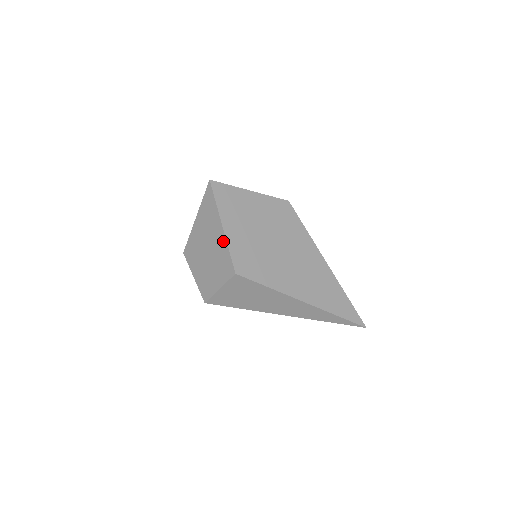
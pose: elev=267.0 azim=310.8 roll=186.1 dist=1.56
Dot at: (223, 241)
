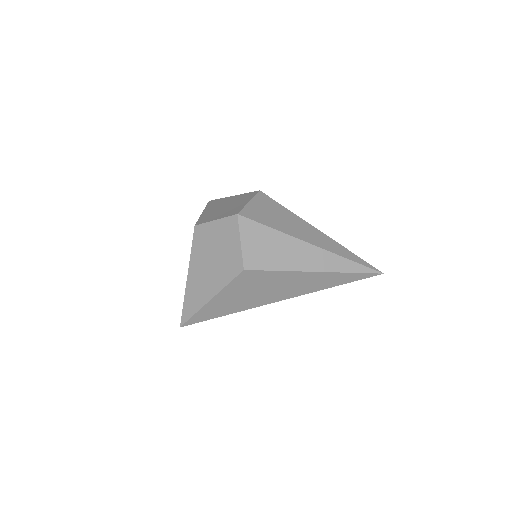
Dot at: (238, 196)
